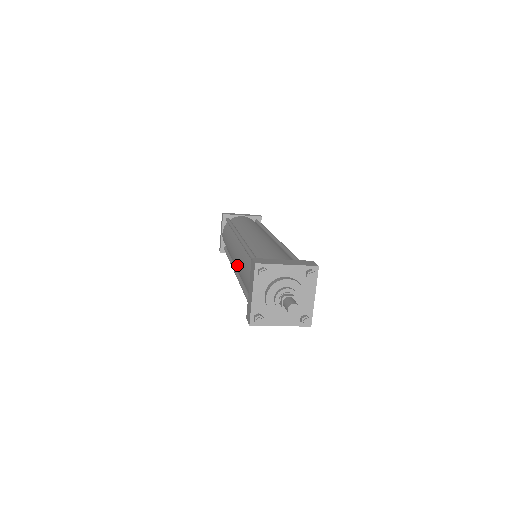
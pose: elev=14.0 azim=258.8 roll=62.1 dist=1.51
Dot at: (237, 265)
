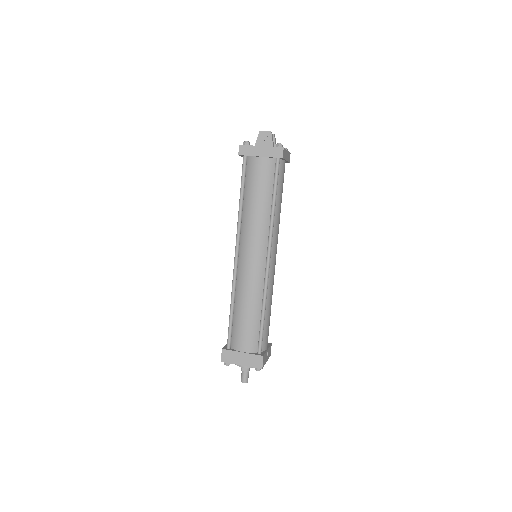
Dot at: occluded
